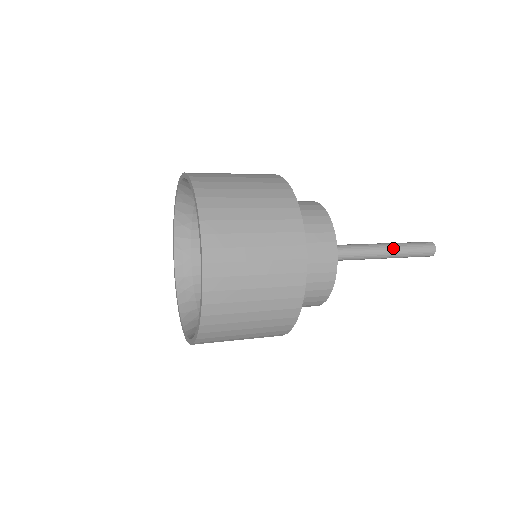
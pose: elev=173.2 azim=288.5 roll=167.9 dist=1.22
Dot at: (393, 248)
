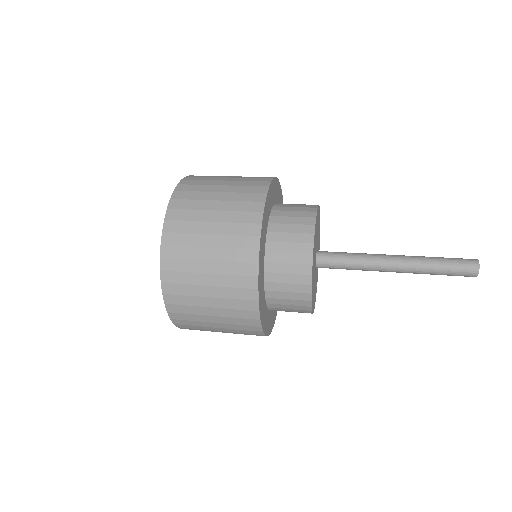
Dot at: (415, 266)
